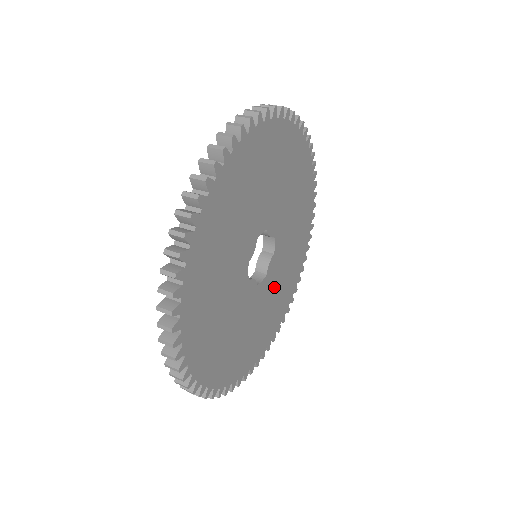
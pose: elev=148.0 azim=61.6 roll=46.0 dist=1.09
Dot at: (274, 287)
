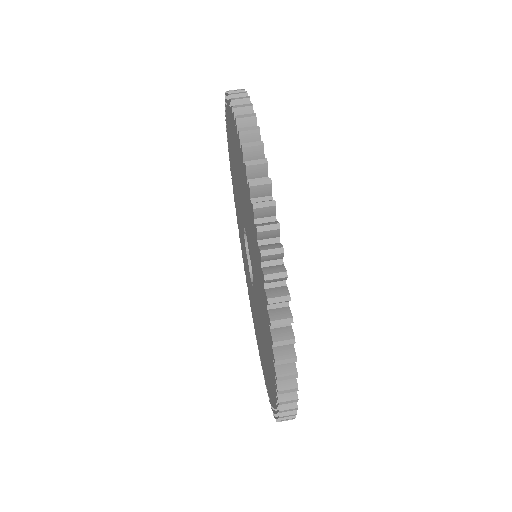
Dot at: occluded
